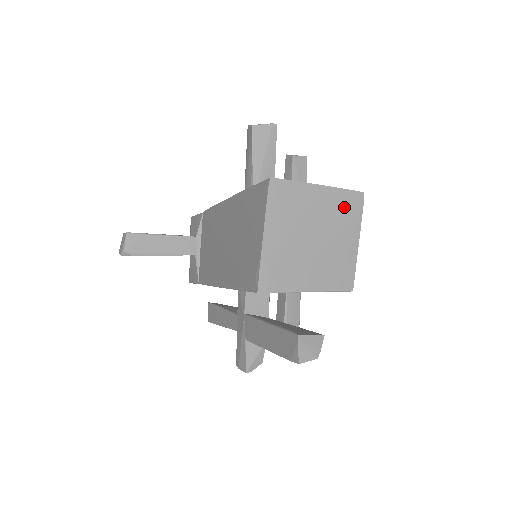
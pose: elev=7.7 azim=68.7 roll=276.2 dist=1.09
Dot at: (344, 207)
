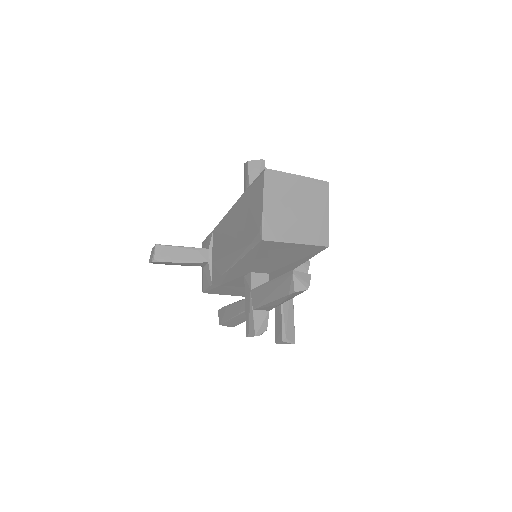
Dot at: (316, 190)
